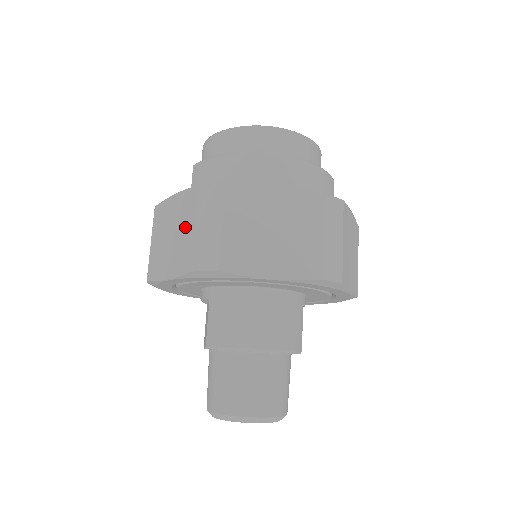
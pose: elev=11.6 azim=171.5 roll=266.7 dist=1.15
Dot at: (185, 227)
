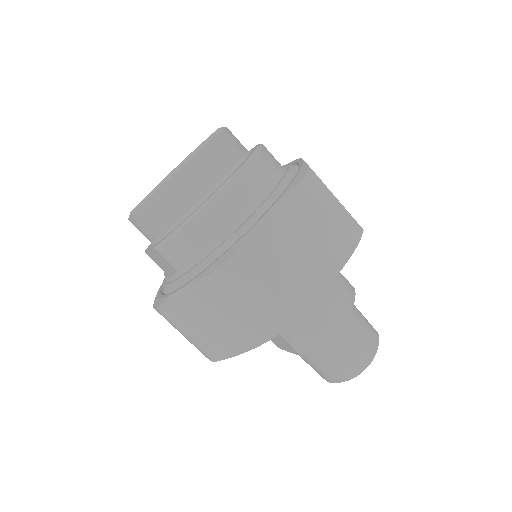
Dot at: (227, 311)
